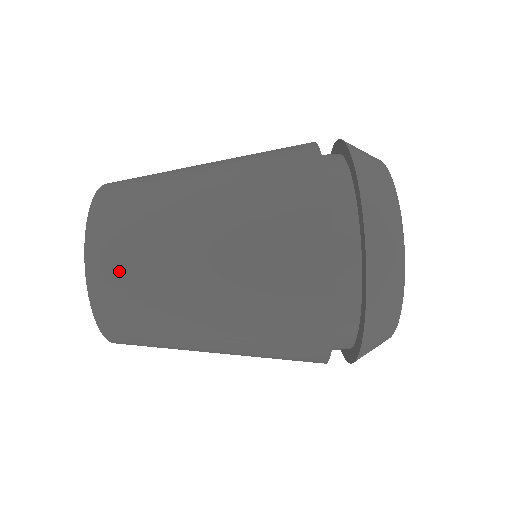
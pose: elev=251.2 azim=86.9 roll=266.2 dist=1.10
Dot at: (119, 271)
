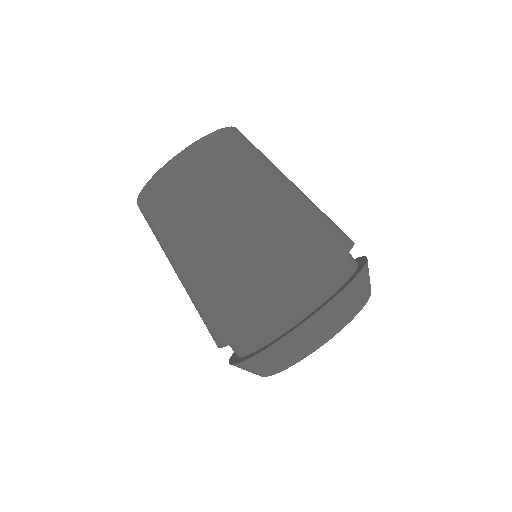
Dot at: (163, 201)
